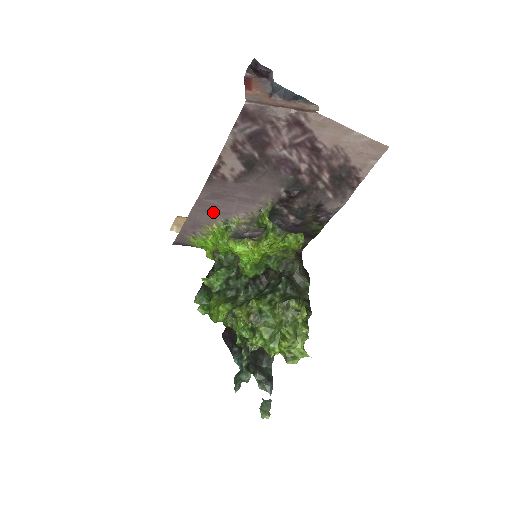
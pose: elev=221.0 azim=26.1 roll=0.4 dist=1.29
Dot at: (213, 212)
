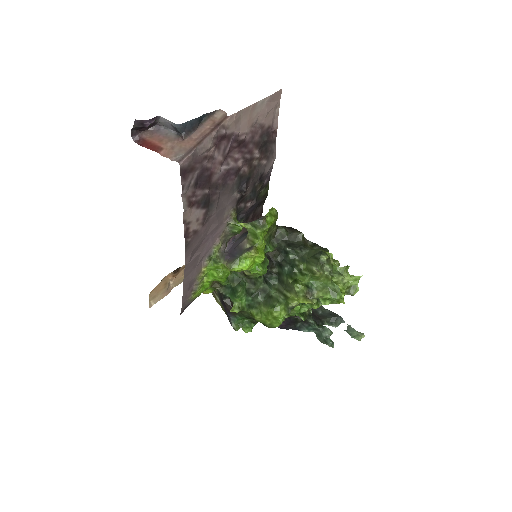
Dot at: (198, 262)
